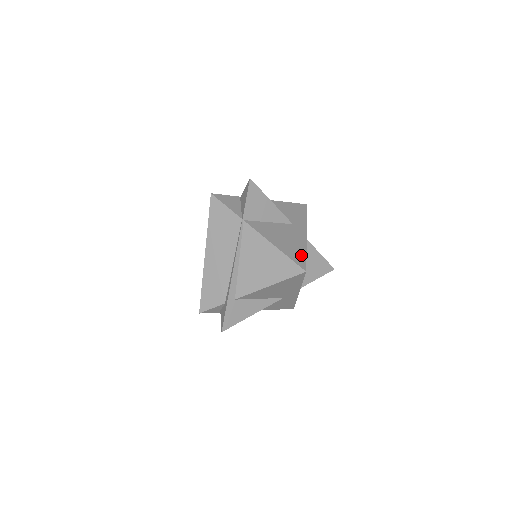
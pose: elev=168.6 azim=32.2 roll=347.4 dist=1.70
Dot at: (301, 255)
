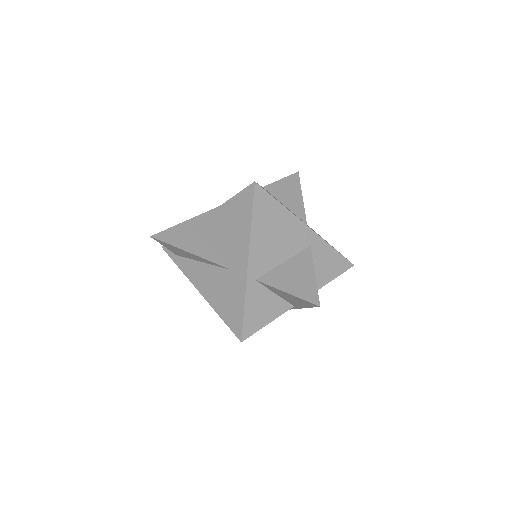
Dot at: occluded
